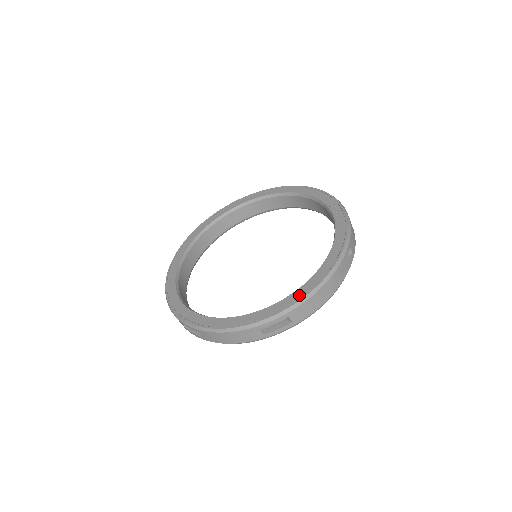
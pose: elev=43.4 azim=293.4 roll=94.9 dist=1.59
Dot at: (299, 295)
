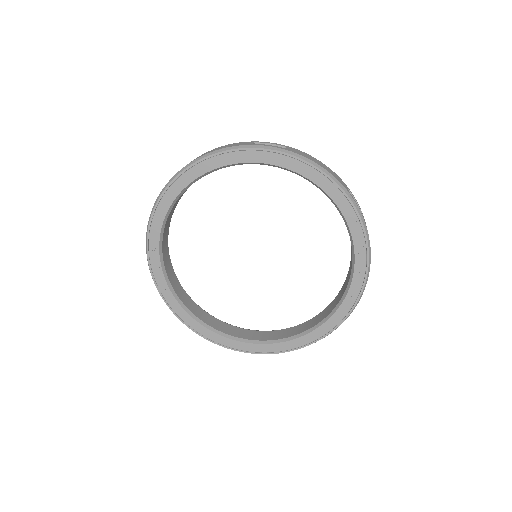
Dot at: (314, 338)
